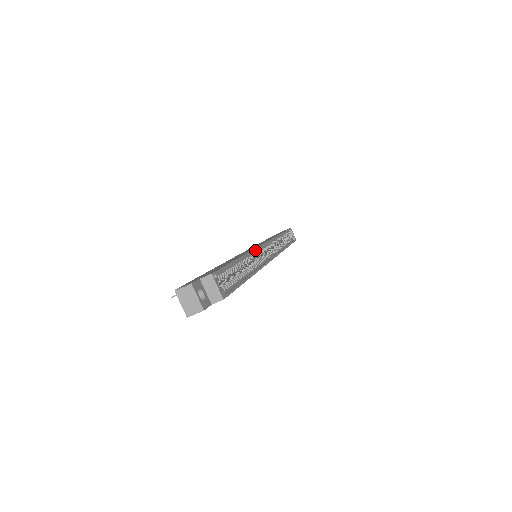
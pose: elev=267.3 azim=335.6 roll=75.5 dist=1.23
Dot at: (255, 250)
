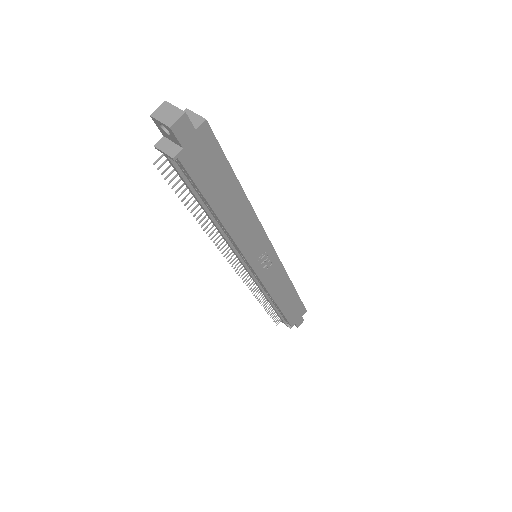
Dot at: occluded
